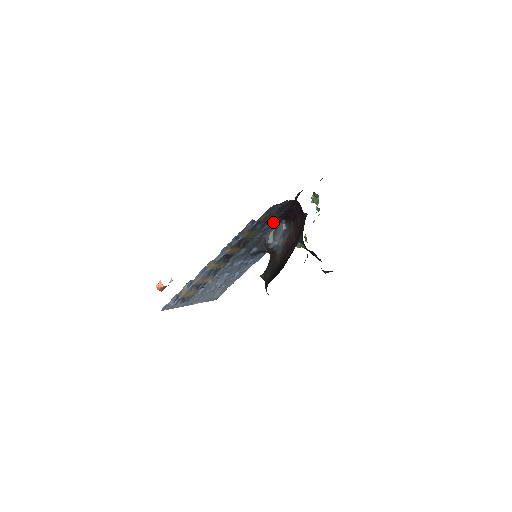
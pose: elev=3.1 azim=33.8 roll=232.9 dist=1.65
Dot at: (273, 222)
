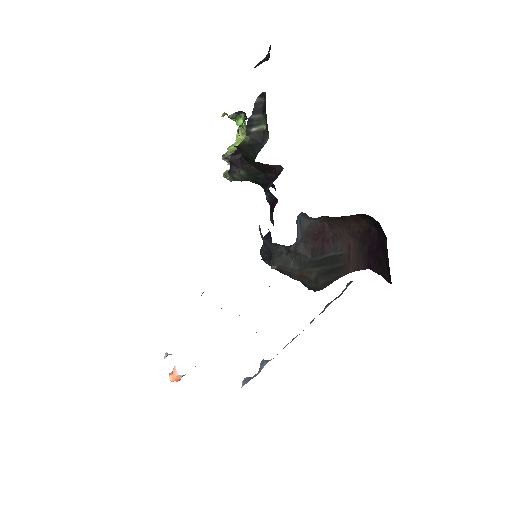
Dot at: occluded
